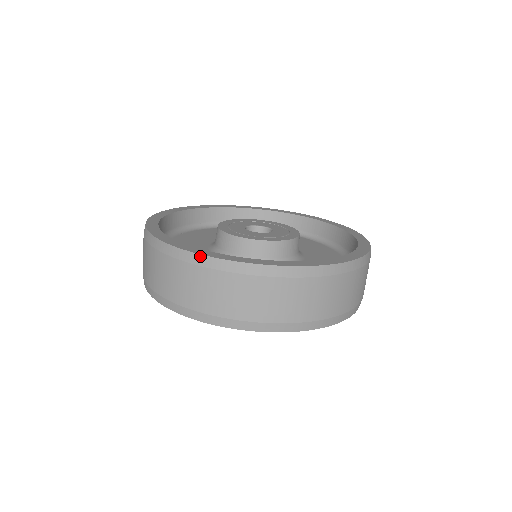
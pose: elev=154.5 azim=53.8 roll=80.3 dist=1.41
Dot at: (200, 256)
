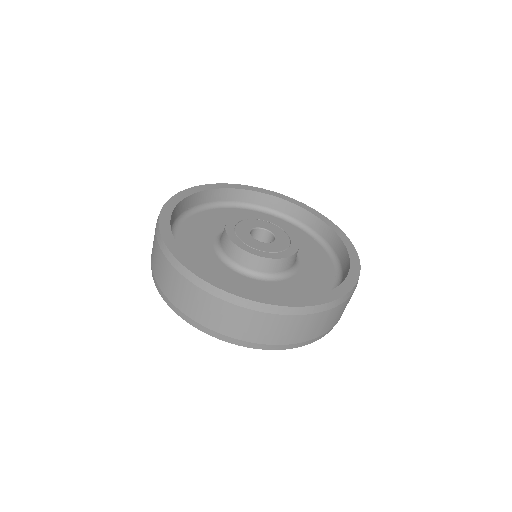
Dot at: (170, 254)
